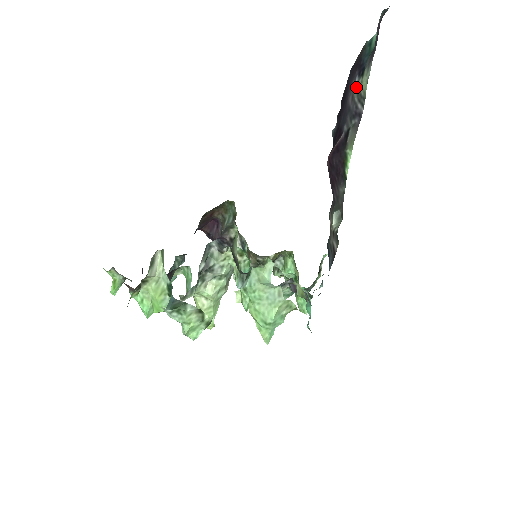
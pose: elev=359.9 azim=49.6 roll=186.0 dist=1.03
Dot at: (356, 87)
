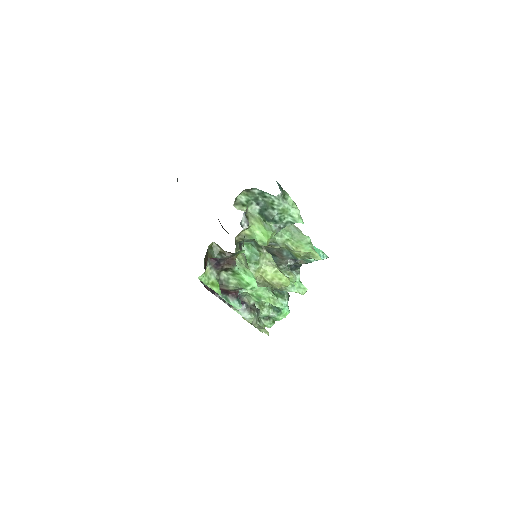
Dot at: occluded
